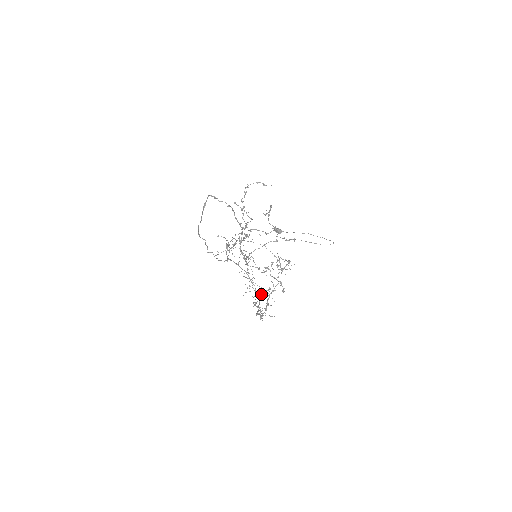
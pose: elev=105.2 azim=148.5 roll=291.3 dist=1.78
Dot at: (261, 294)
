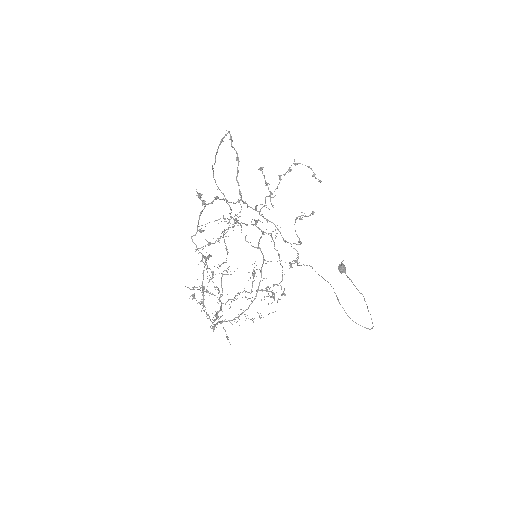
Dot at: (200, 290)
